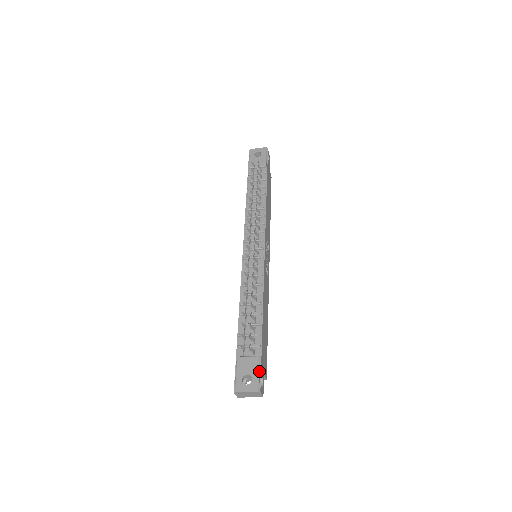
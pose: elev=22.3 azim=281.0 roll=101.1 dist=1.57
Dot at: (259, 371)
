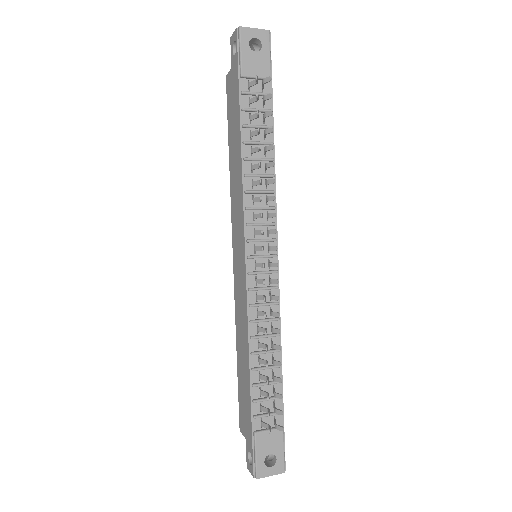
Dot at: (284, 447)
